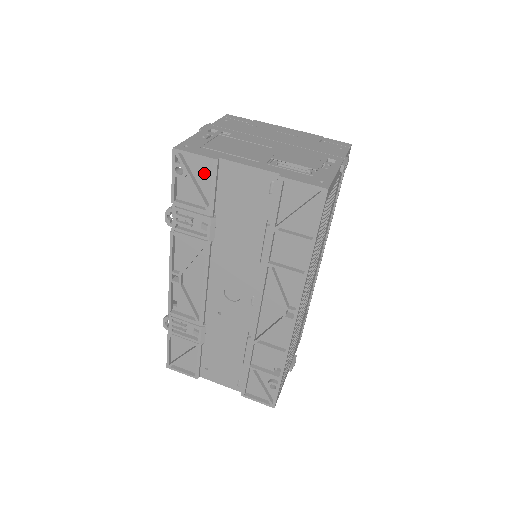
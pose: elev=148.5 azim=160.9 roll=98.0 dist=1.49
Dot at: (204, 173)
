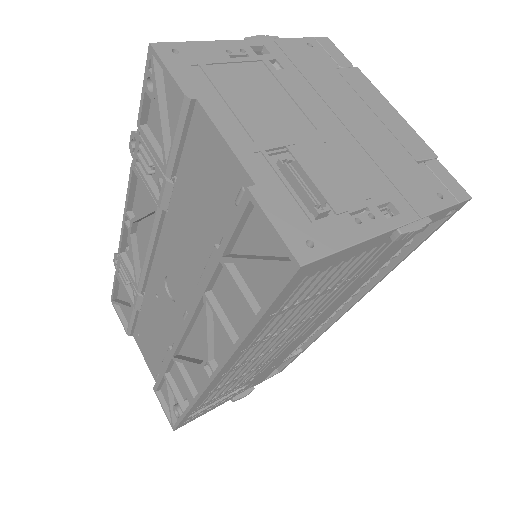
Dot at: (177, 109)
